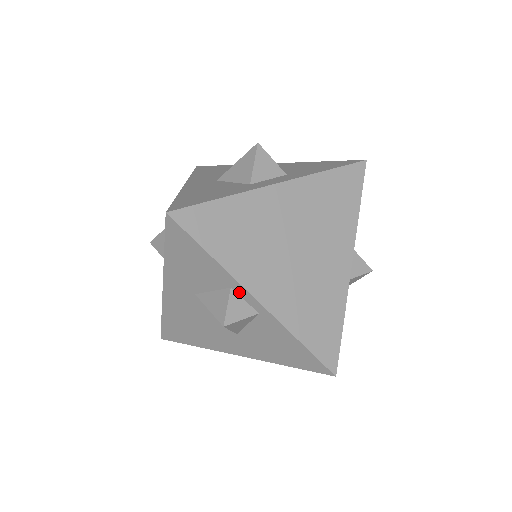
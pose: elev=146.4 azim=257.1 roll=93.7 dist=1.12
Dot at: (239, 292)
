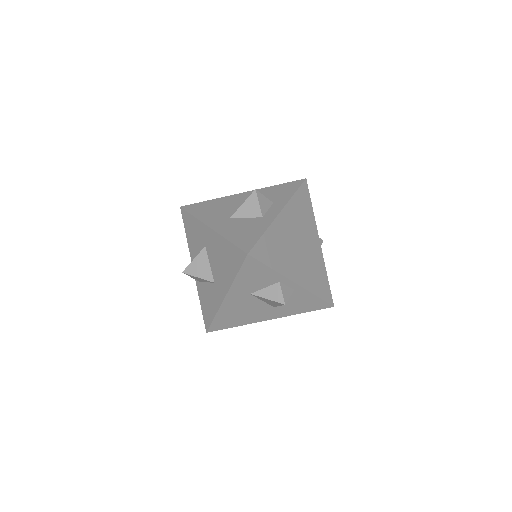
Dot at: (284, 282)
